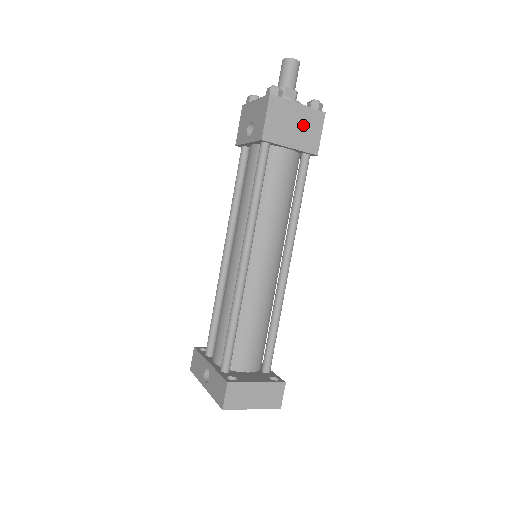
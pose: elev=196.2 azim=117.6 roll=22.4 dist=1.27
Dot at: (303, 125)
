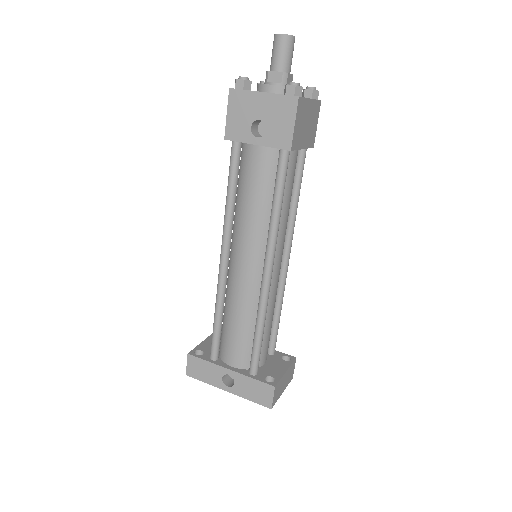
Dot at: (310, 121)
